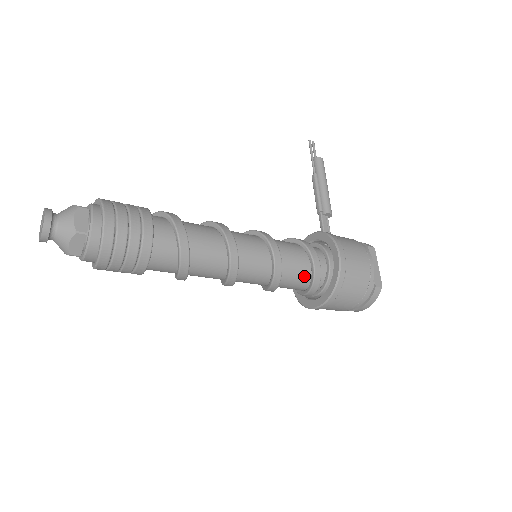
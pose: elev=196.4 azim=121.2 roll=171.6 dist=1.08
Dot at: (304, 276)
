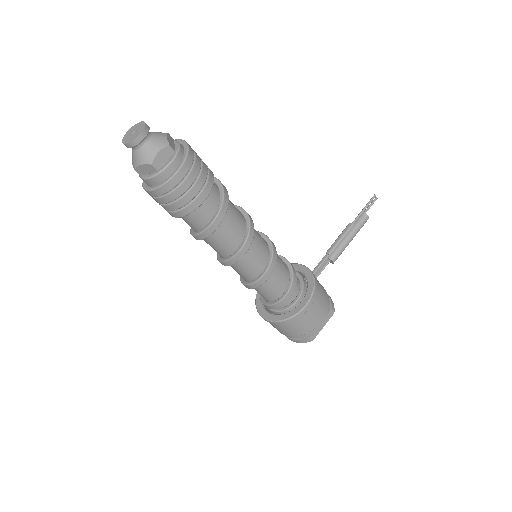
Dot at: (272, 296)
